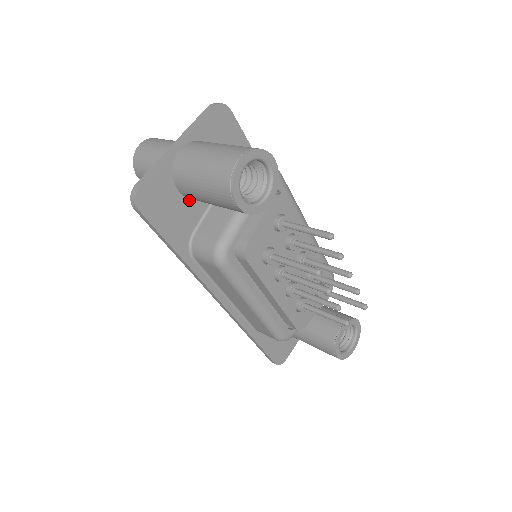
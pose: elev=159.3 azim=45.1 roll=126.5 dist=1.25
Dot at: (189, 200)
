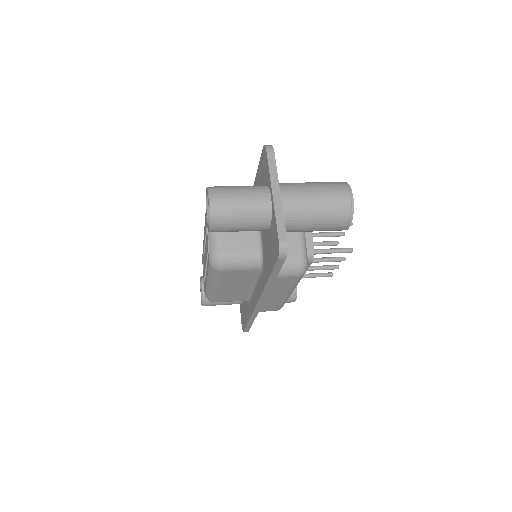
Dot at: occluded
